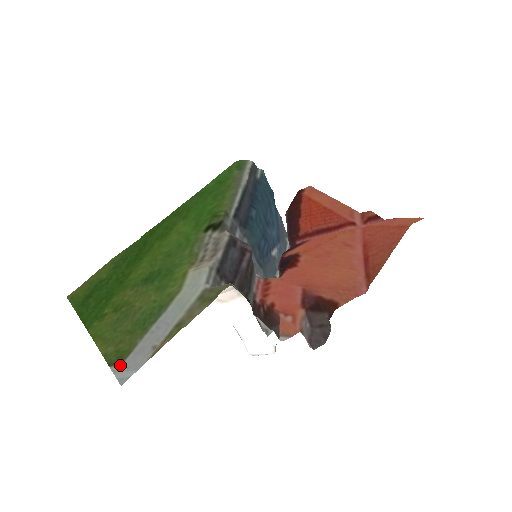
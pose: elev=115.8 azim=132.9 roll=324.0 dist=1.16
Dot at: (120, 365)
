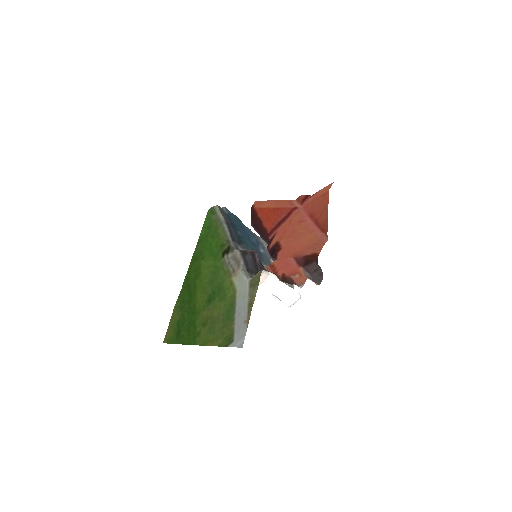
Dot at: (233, 342)
